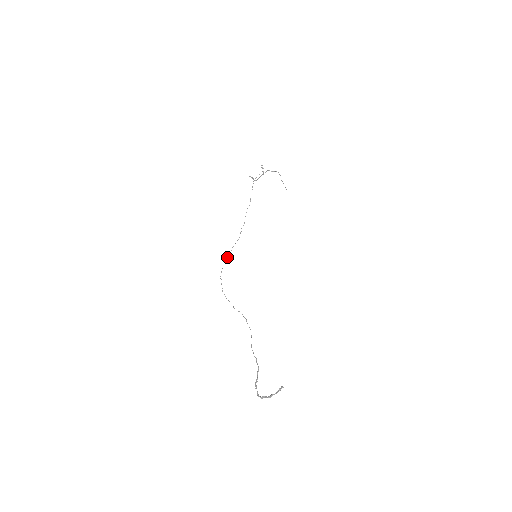
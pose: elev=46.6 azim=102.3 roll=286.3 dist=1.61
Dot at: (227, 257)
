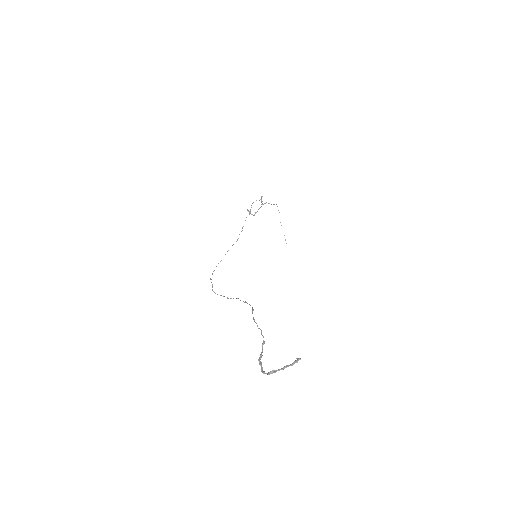
Dot at: occluded
